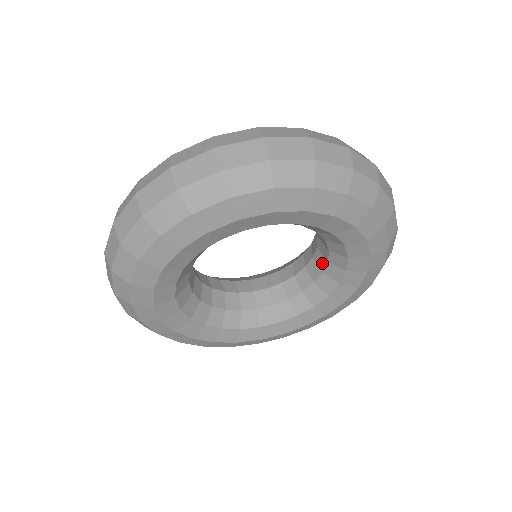
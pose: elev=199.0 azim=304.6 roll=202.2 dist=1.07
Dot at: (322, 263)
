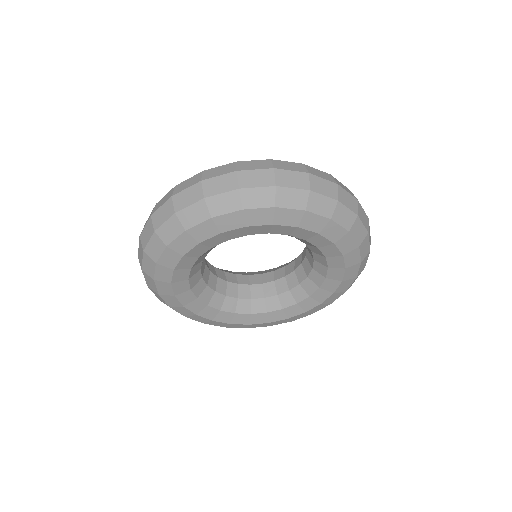
Dot at: (310, 252)
